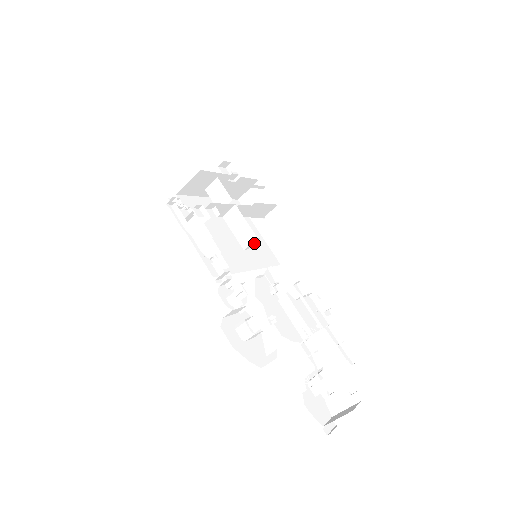
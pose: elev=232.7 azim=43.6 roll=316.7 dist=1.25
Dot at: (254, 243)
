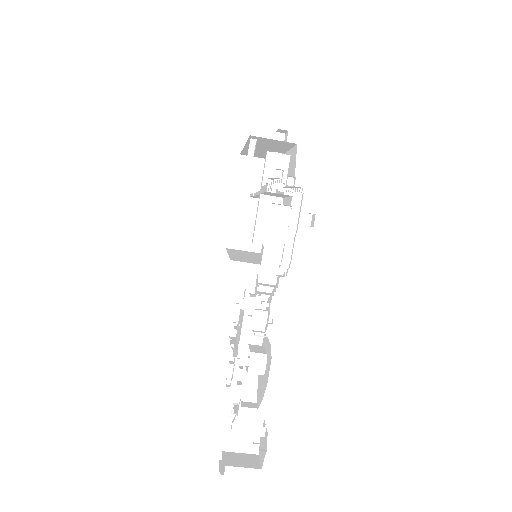
Dot at: occluded
